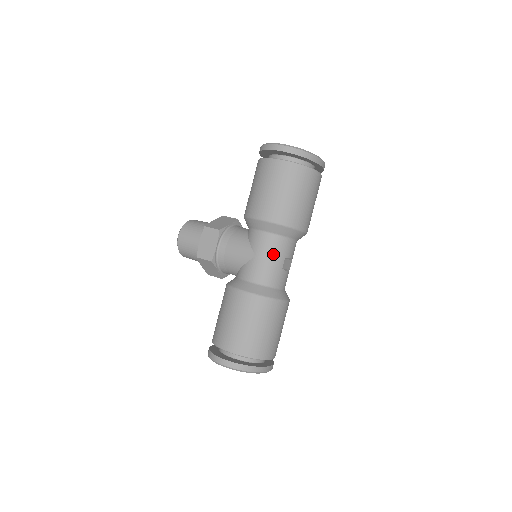
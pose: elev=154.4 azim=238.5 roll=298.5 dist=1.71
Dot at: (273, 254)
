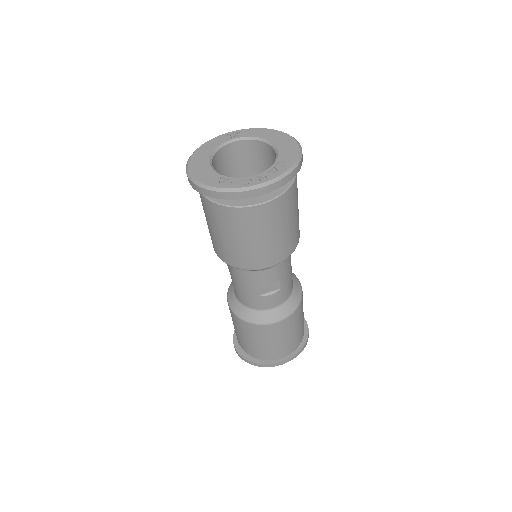
Dot at: (241, 283)
